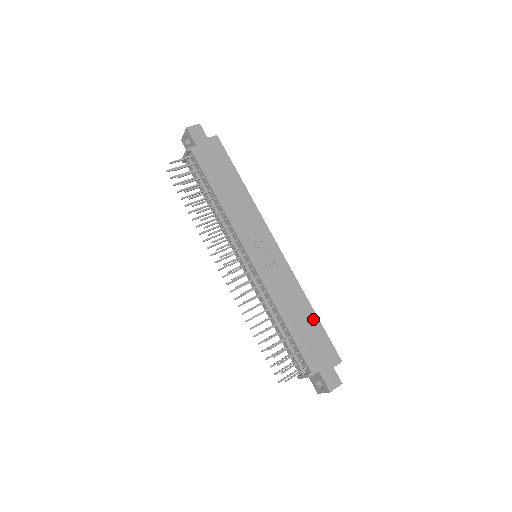
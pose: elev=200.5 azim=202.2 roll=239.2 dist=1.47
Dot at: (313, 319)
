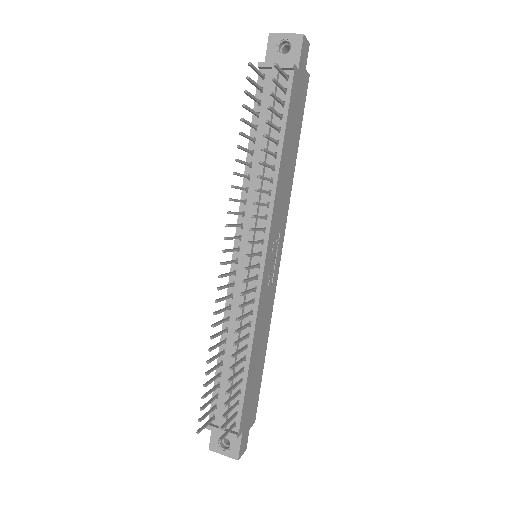
Dot at: (262, 364)
